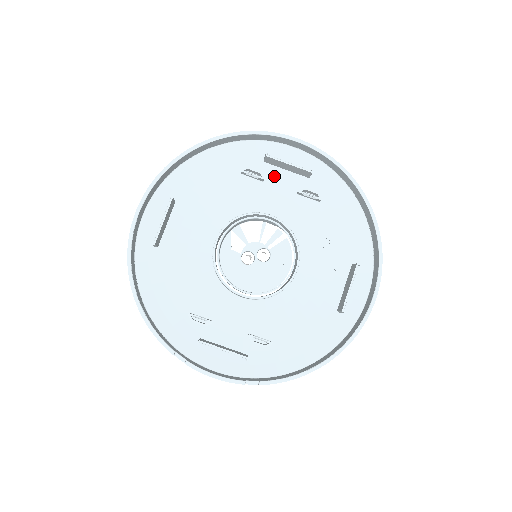
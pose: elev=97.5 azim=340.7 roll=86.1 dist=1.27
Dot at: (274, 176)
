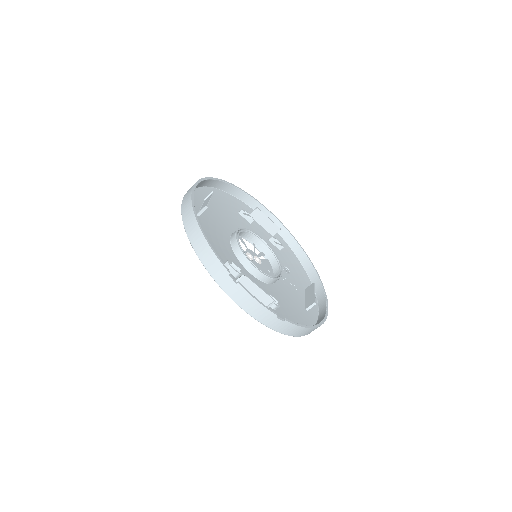
Dot at: (255, 225)
